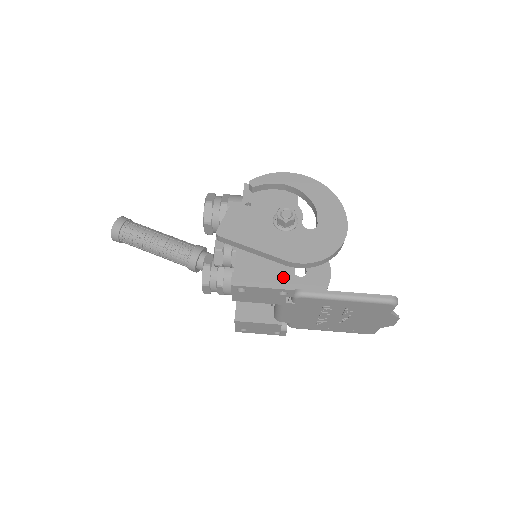
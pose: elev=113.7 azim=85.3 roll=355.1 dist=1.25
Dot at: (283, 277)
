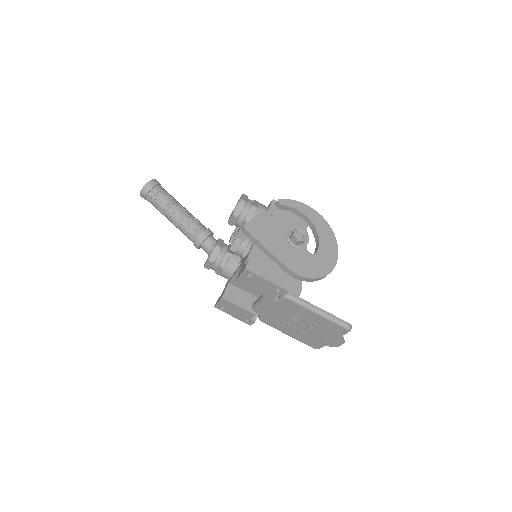
Dot at: (283, 279)
